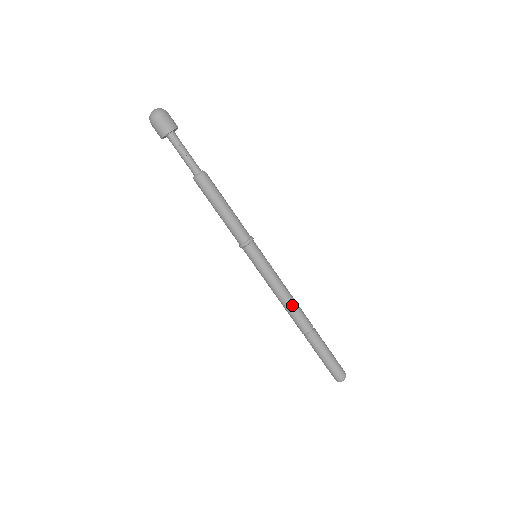
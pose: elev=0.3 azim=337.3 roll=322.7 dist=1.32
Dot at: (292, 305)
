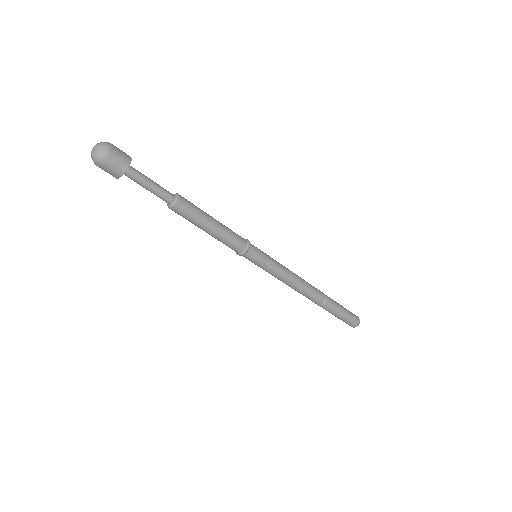
Dot at: (303, 285)
